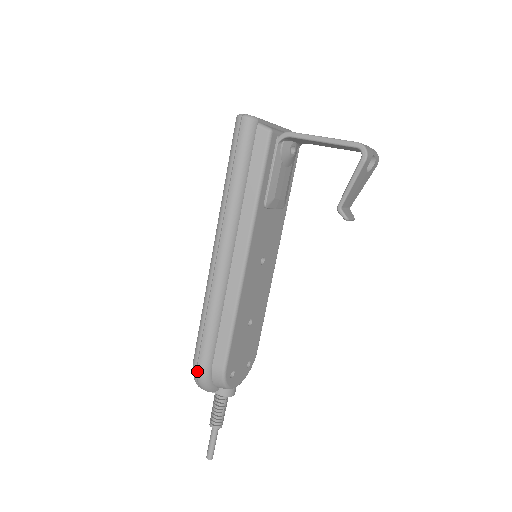
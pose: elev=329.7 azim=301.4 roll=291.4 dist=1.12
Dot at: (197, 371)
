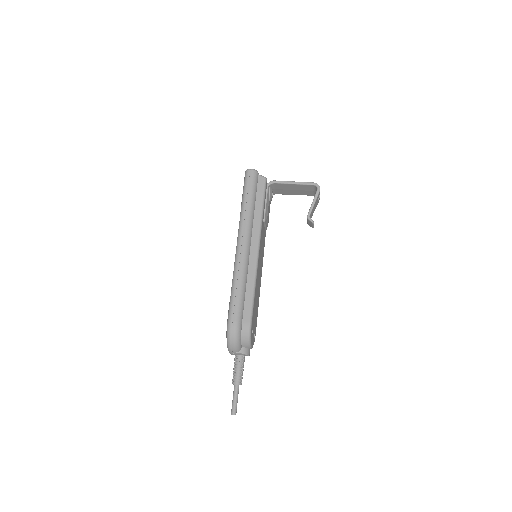
Dot at: (232, 327)
